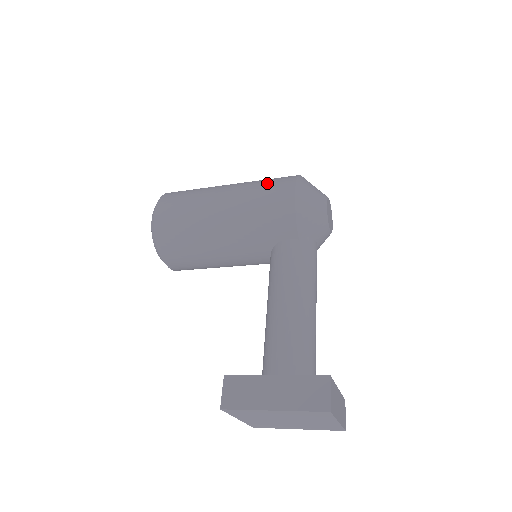
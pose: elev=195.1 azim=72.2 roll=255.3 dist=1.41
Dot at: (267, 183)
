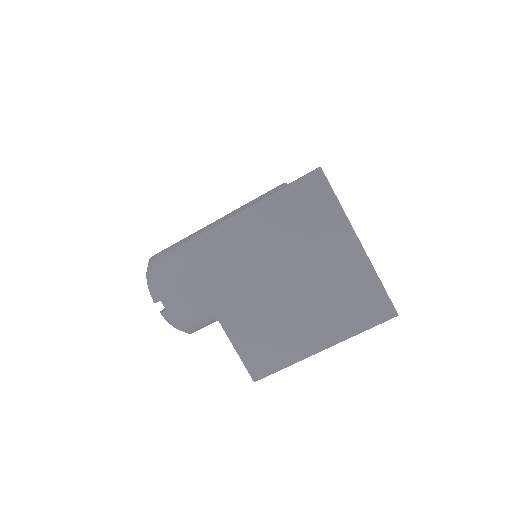
Dot at: occluded
